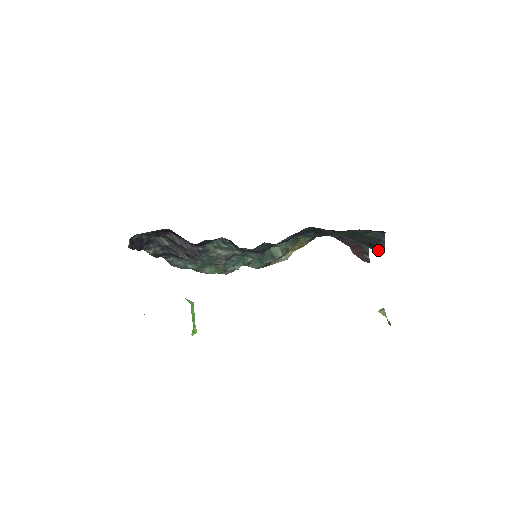
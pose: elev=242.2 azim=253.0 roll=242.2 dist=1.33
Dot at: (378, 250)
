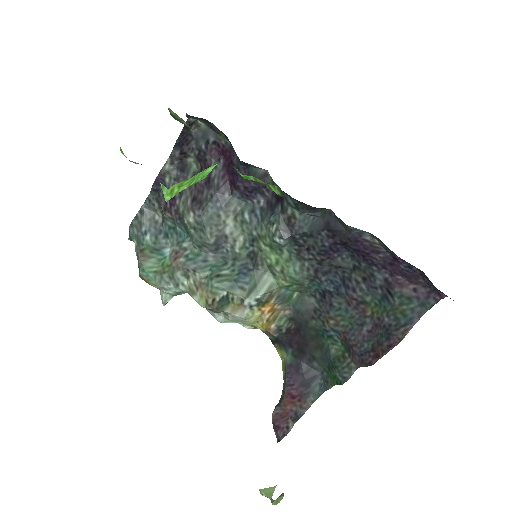
Dot at: (376, 355)
